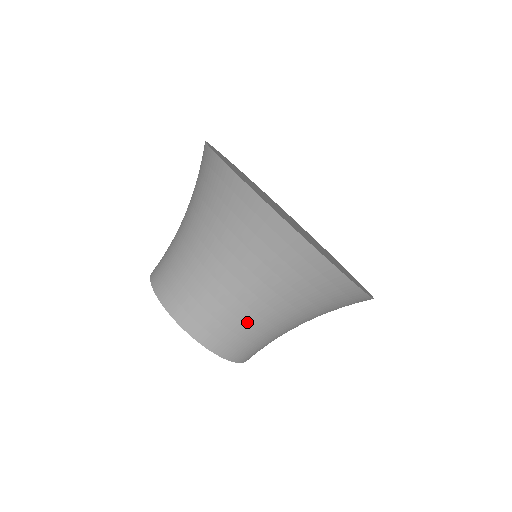
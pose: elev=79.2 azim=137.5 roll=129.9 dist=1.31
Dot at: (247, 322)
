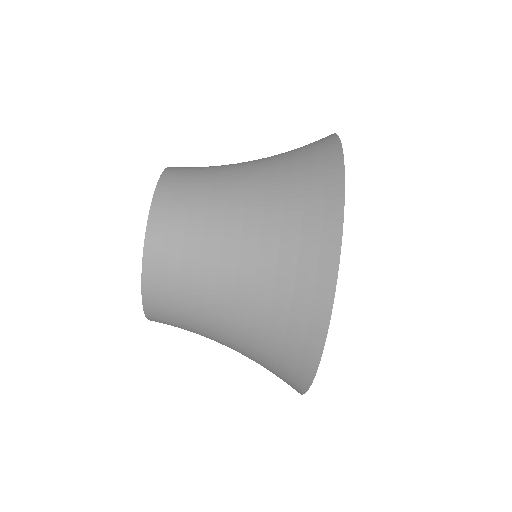
Dot at: (198, 331)
